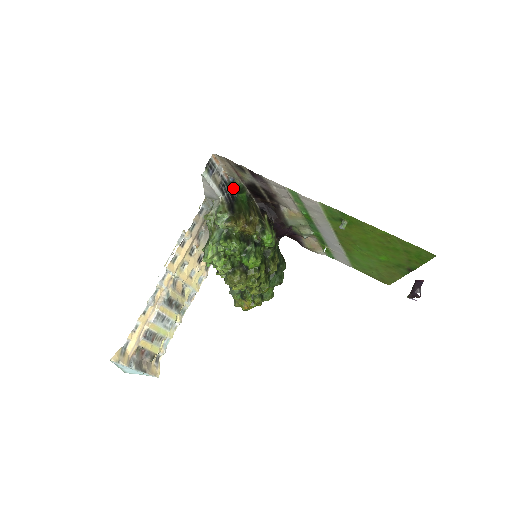
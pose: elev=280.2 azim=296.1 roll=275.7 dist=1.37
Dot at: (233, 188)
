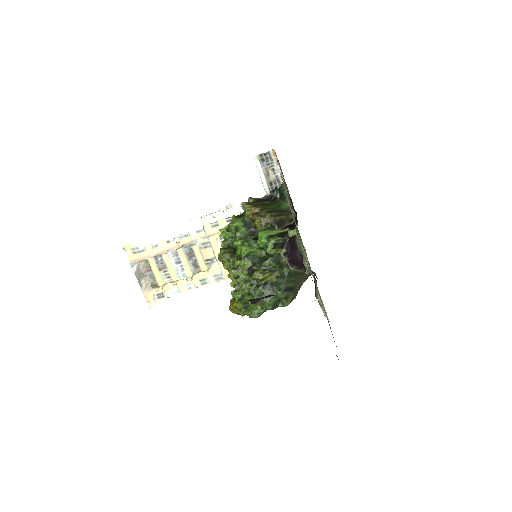
Dot at: (279, 191)
